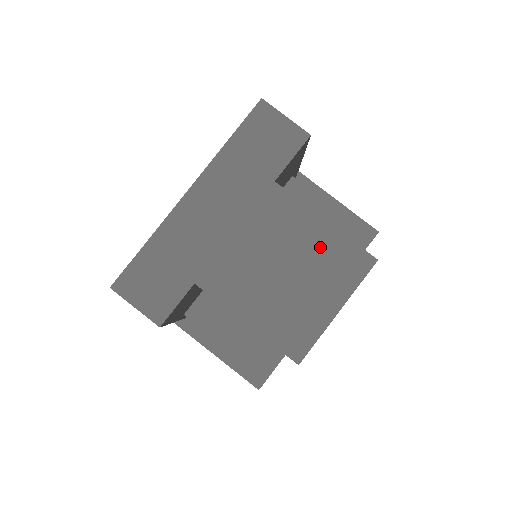
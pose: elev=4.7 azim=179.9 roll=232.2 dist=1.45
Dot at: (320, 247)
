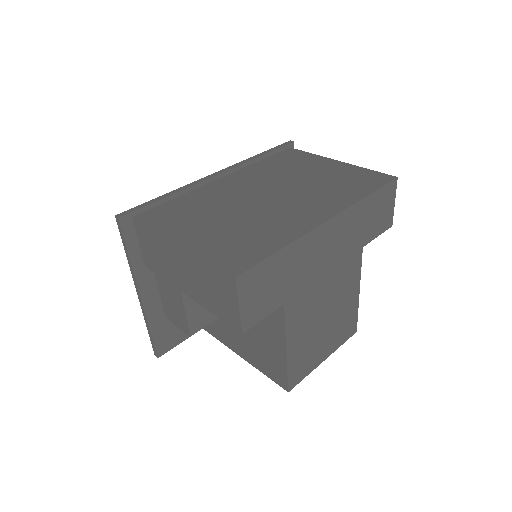
Dot at: (347, 310)
